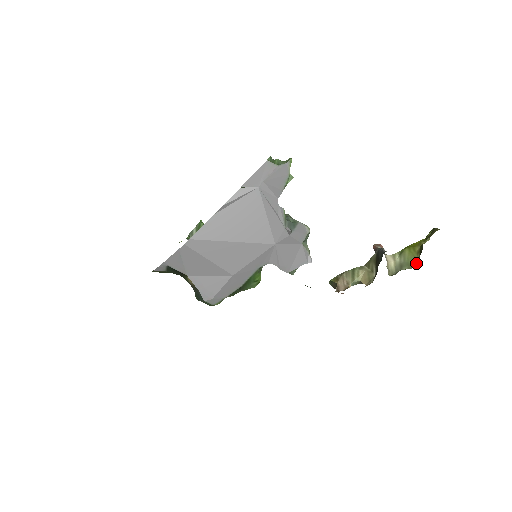
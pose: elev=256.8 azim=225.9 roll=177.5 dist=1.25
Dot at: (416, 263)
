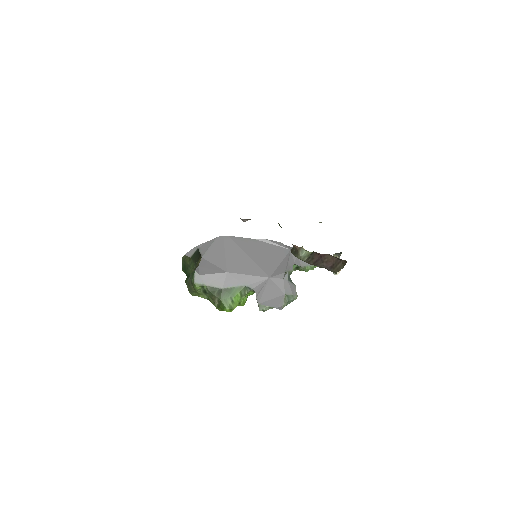
Dot at: occluded
